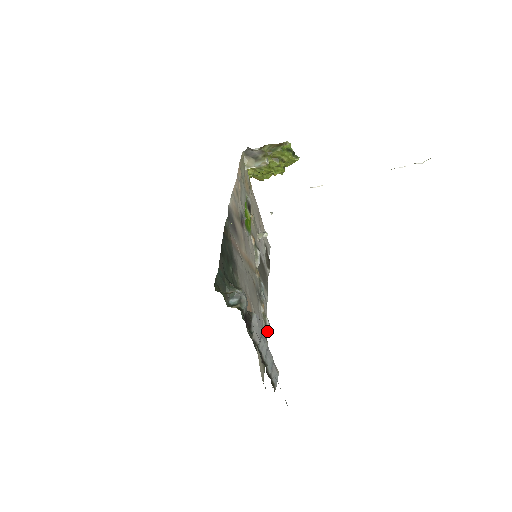
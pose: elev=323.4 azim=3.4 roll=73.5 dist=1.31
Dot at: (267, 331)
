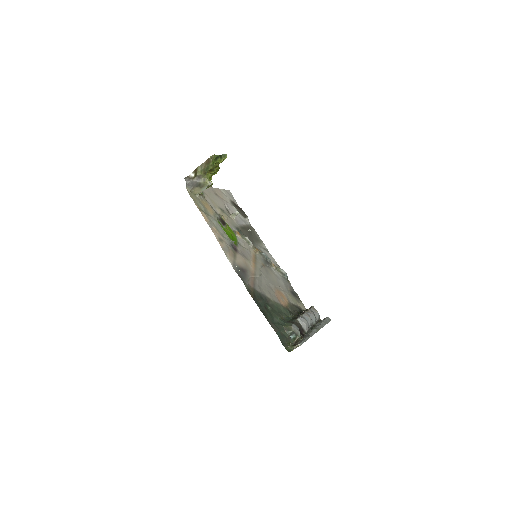
Dot at: (285, 275)
